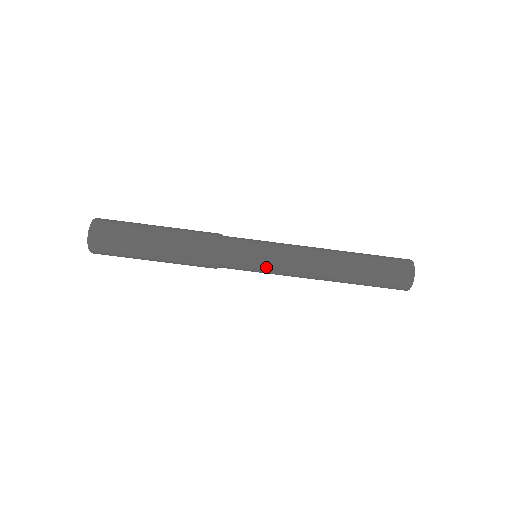
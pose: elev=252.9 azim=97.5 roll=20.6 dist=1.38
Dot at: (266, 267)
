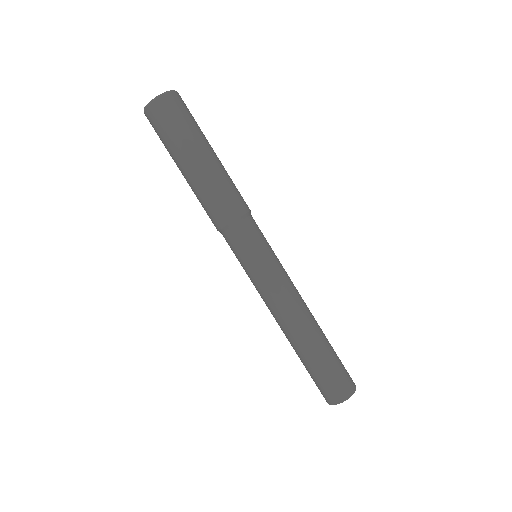
Dot at: (256, 271)
